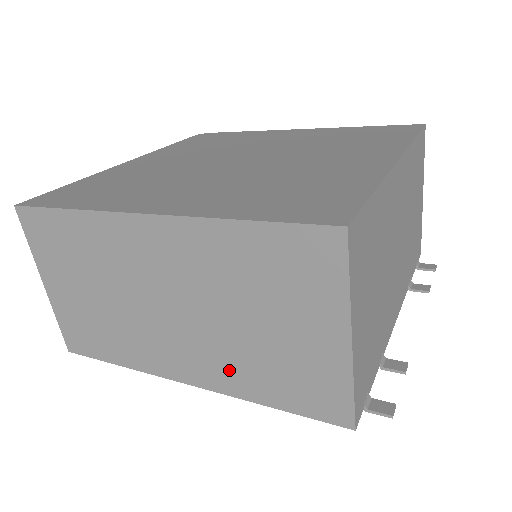
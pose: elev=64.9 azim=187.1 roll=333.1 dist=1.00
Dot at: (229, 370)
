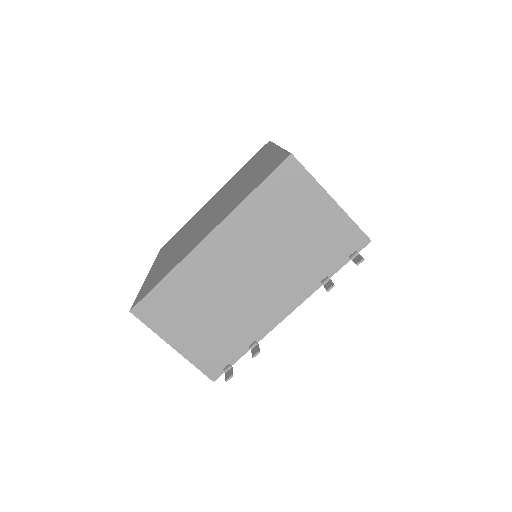
Dot at: occluded
